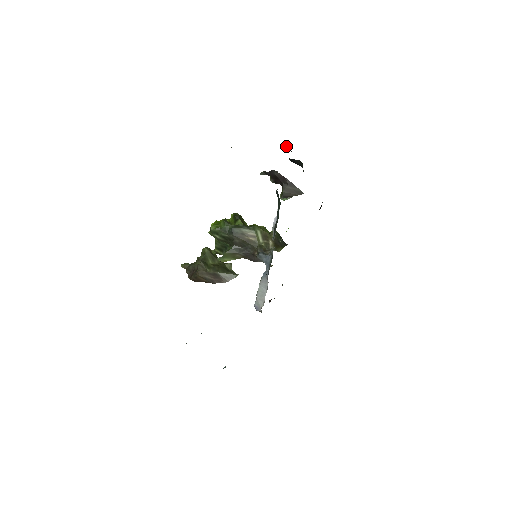
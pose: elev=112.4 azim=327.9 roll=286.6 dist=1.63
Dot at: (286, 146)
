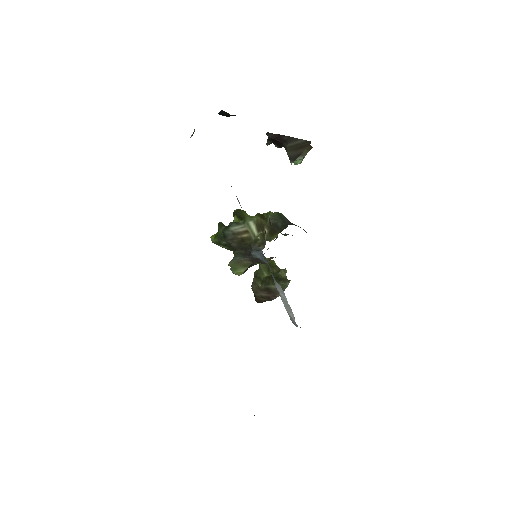
Dot at: occluded
